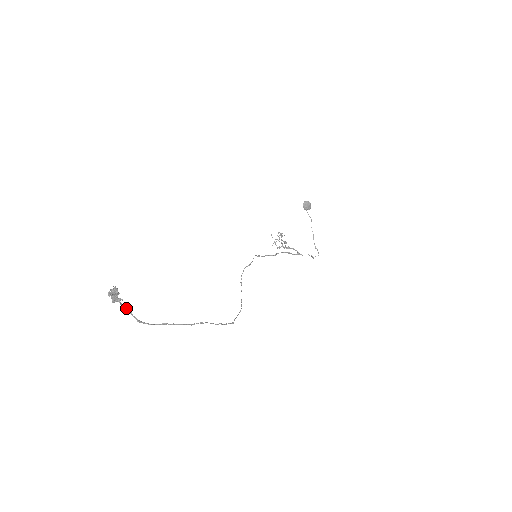
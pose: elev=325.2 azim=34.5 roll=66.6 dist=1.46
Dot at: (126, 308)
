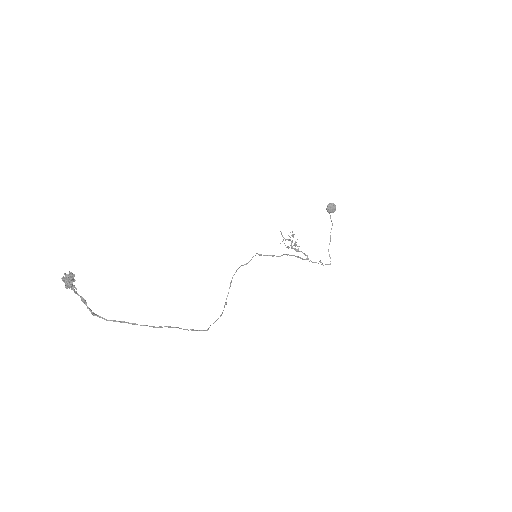
Dot at: (80, 297)
